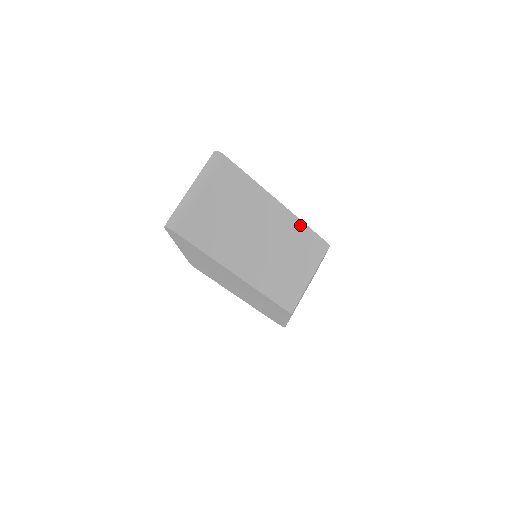
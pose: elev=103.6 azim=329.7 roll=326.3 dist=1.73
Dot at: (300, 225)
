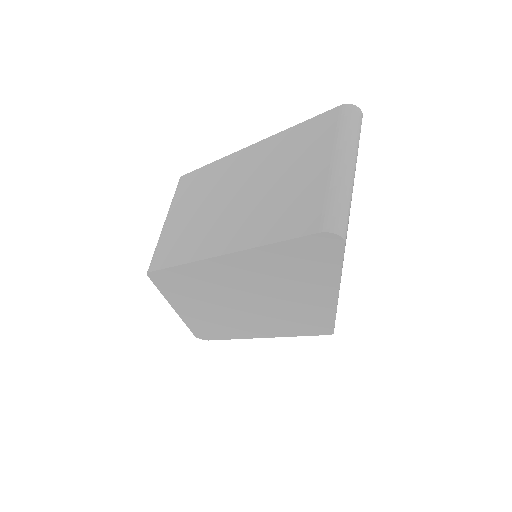
Dot at: occluded
